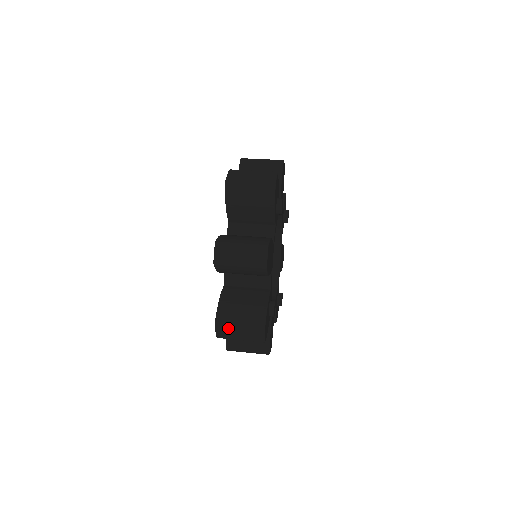
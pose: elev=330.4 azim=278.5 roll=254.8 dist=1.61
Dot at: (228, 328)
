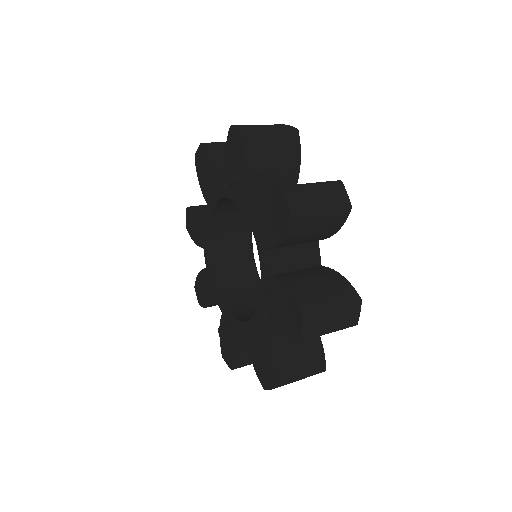
Dot at: (300, 187)
